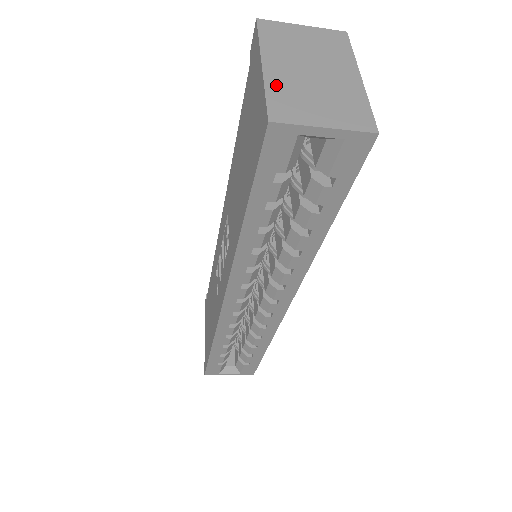
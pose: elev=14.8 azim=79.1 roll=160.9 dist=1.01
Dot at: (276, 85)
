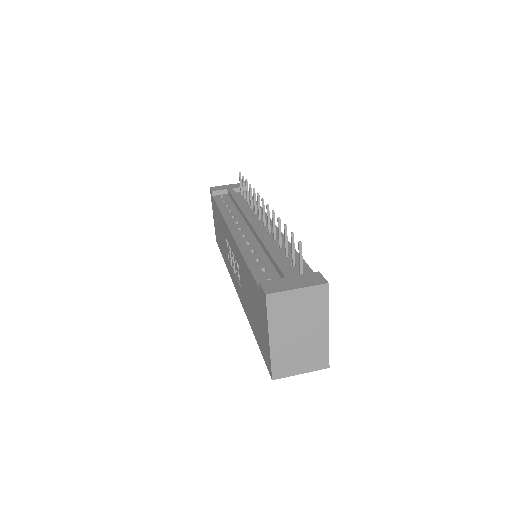
Dot at: (277, 353)
